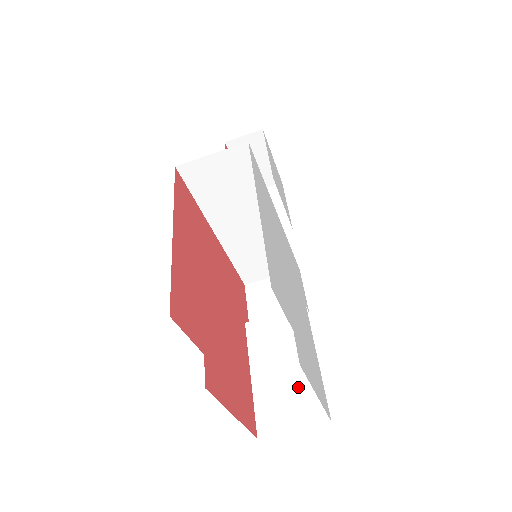
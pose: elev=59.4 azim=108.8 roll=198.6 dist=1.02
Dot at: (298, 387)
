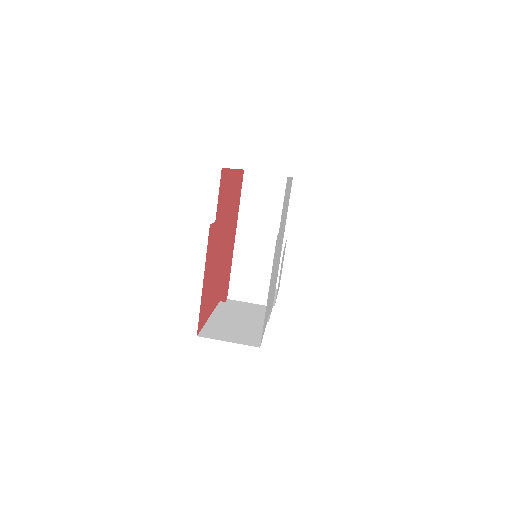
Dot at: (243, 330)
